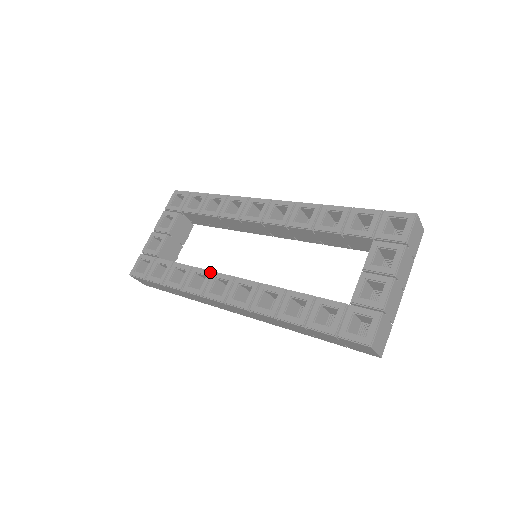
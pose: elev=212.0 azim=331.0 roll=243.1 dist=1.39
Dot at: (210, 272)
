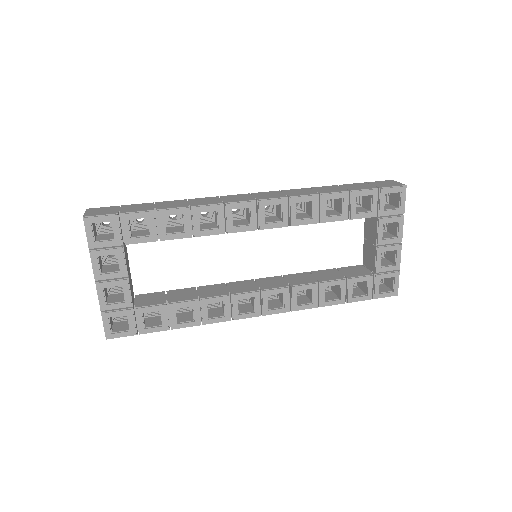
Dot at: (227, 297)
